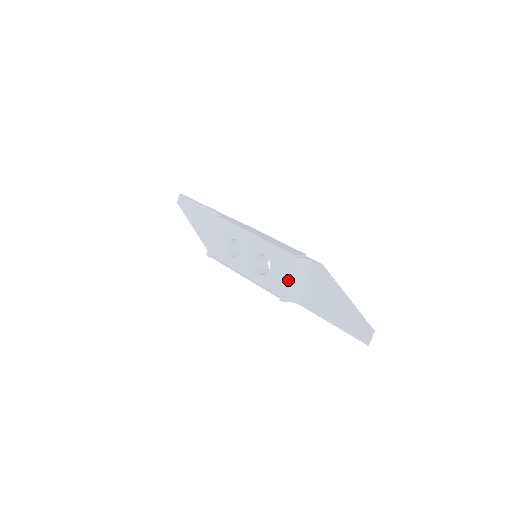
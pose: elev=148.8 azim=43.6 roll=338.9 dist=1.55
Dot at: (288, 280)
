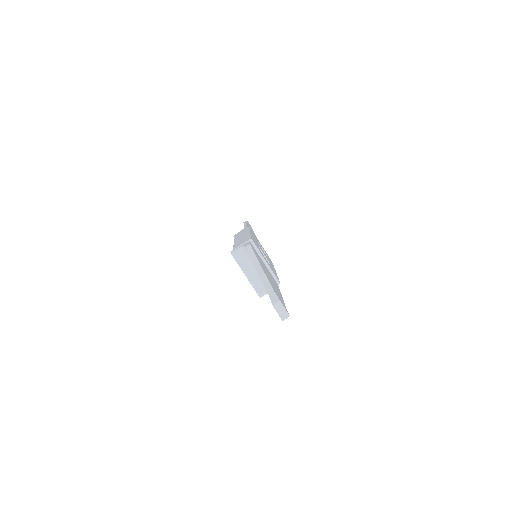
Dot at: (246, 276)
